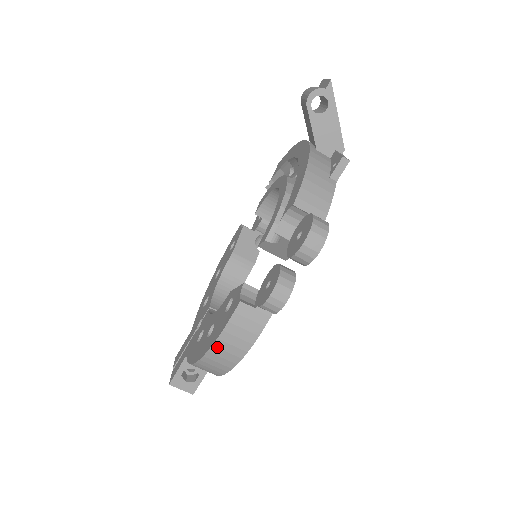
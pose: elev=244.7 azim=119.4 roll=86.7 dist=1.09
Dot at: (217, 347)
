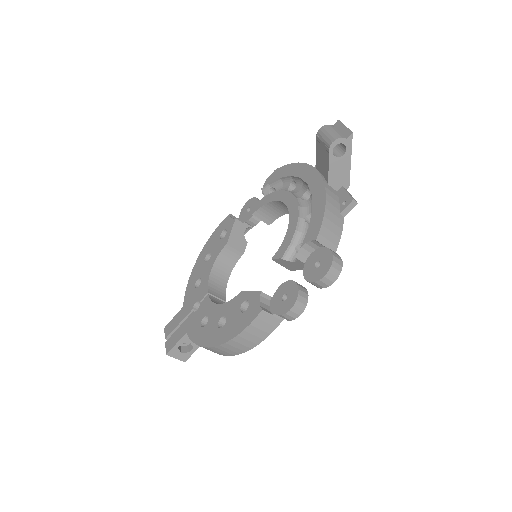
Dot at: (235, 341)
